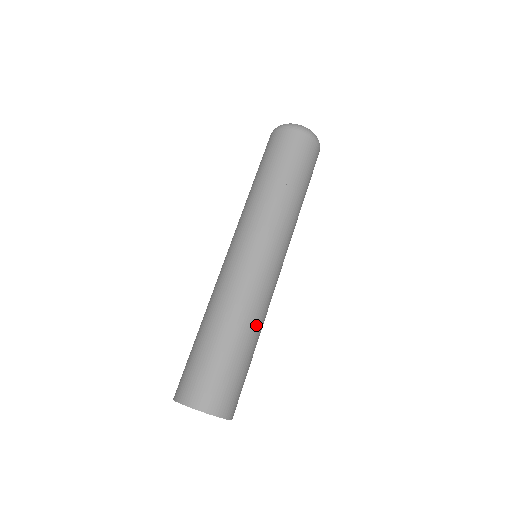
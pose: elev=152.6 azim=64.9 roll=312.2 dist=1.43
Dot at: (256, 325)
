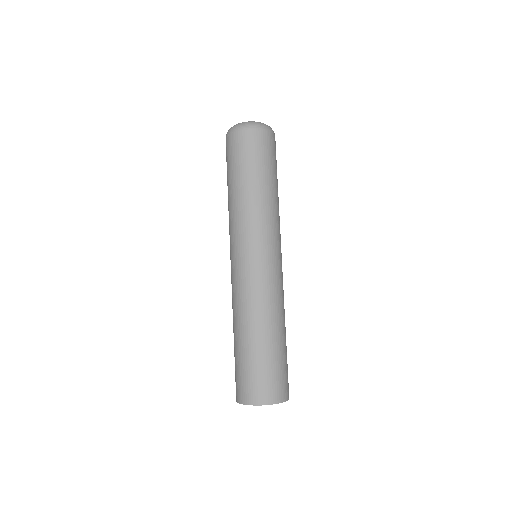
Dot at: (278, 318)
